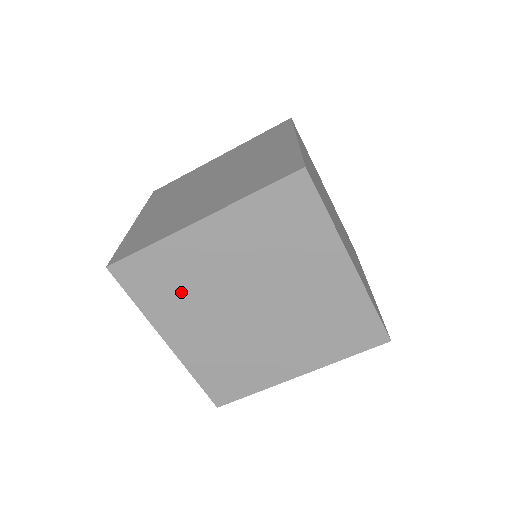
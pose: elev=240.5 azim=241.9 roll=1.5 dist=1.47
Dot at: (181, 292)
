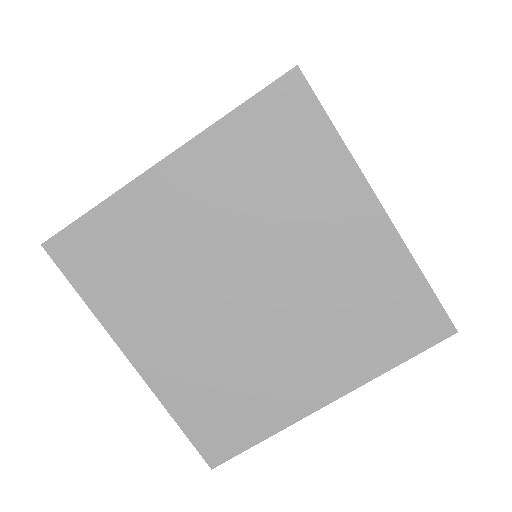
Dot at: (145, 275)
